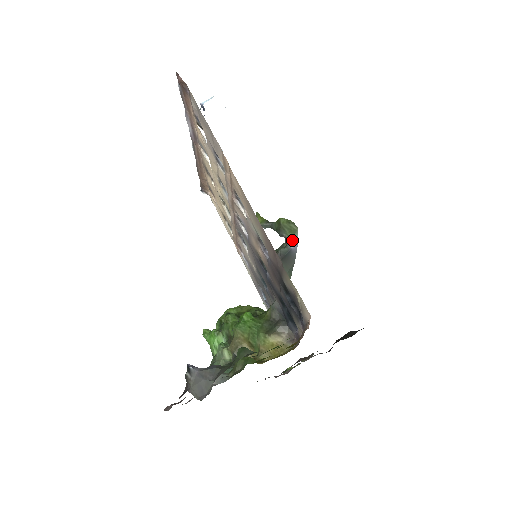
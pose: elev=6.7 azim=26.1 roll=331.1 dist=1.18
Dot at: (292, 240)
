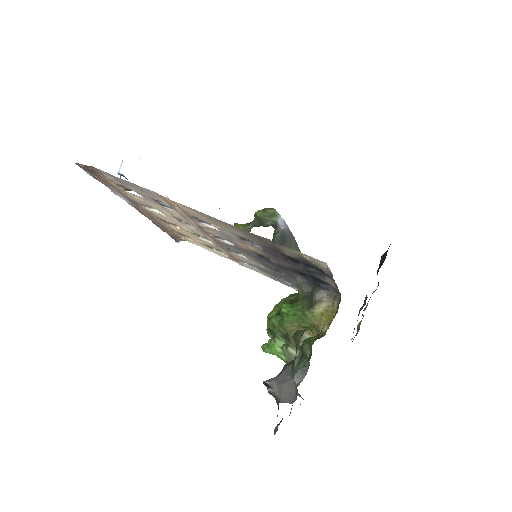
Dot at: (278, 222)
